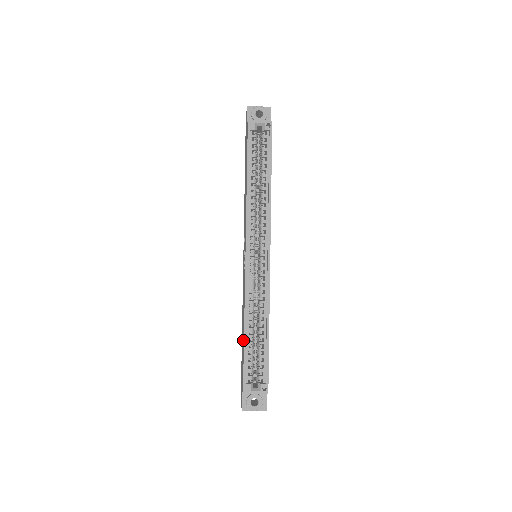
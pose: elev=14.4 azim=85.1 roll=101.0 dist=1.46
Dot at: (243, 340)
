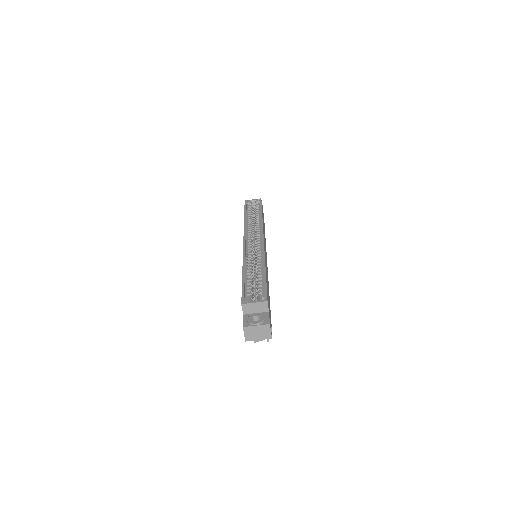
Dot at: occluded
